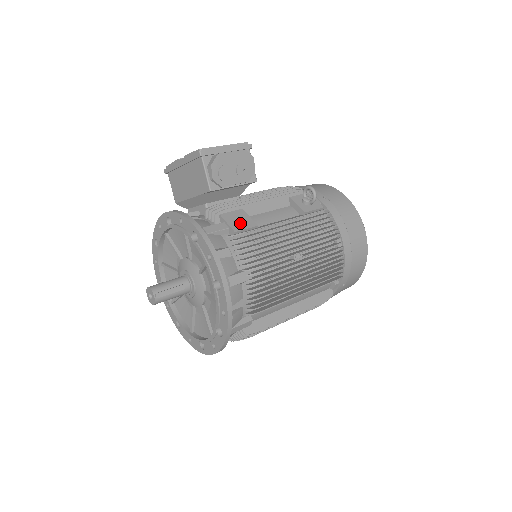
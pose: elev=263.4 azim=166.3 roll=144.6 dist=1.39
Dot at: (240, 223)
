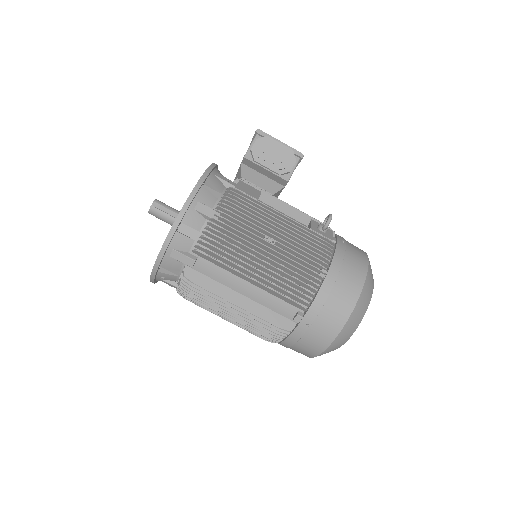
Dot at: (247, 190)
